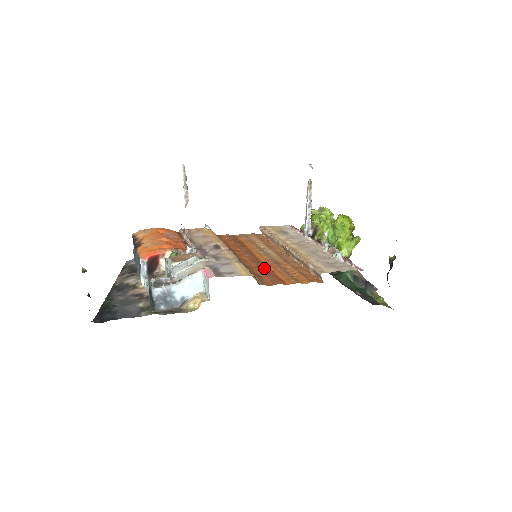
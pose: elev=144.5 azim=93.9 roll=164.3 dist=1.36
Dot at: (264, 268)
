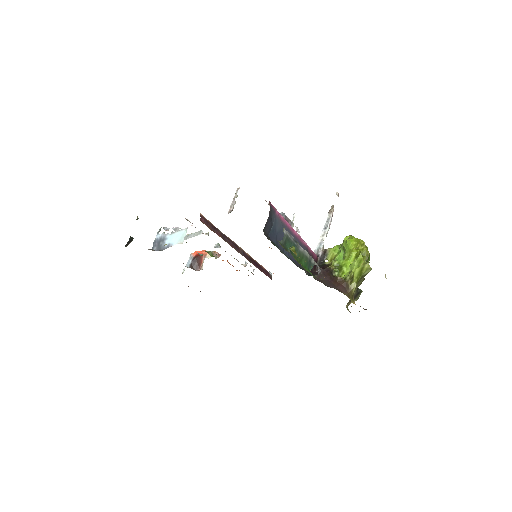
Dot at: occluded
